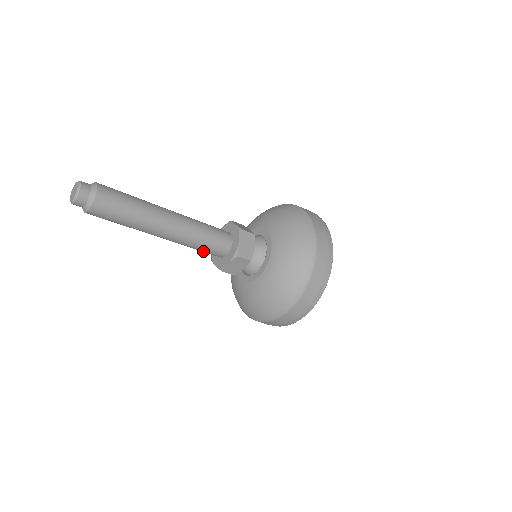
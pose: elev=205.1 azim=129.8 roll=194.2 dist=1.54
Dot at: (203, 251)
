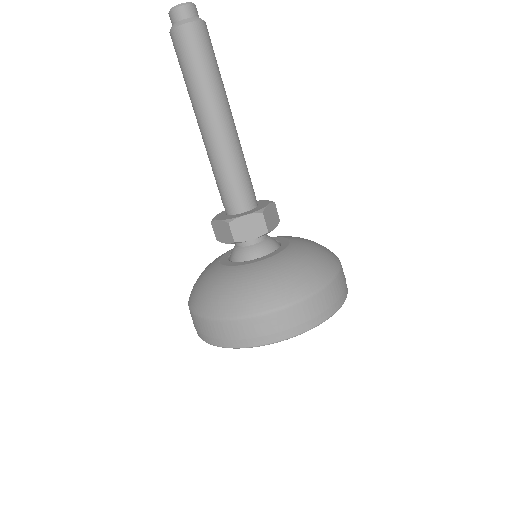
Dot at: (226, 186)
